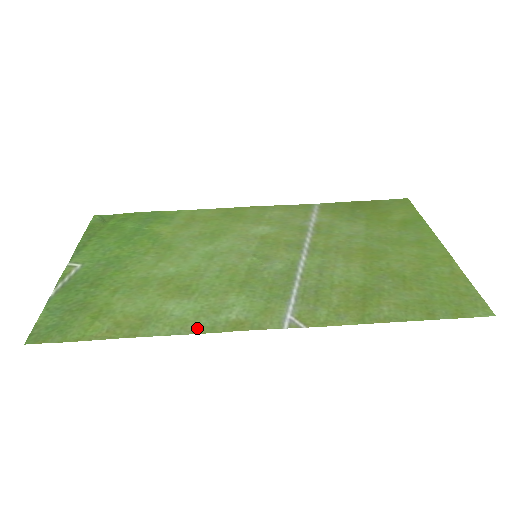
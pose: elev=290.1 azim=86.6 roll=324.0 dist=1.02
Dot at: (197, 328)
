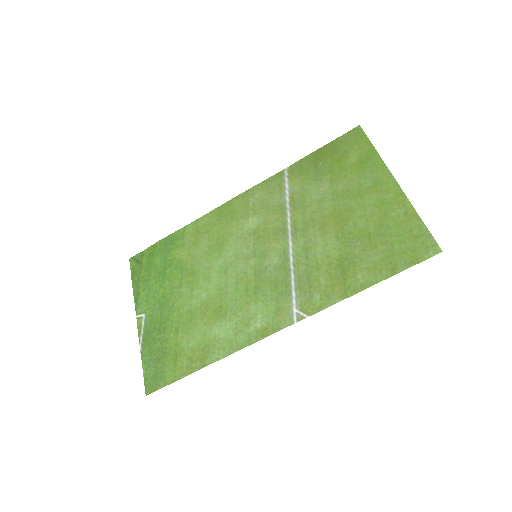
Dot at: (239, 344)
